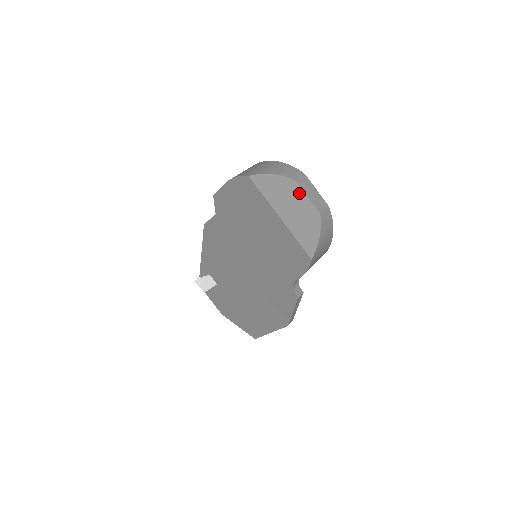
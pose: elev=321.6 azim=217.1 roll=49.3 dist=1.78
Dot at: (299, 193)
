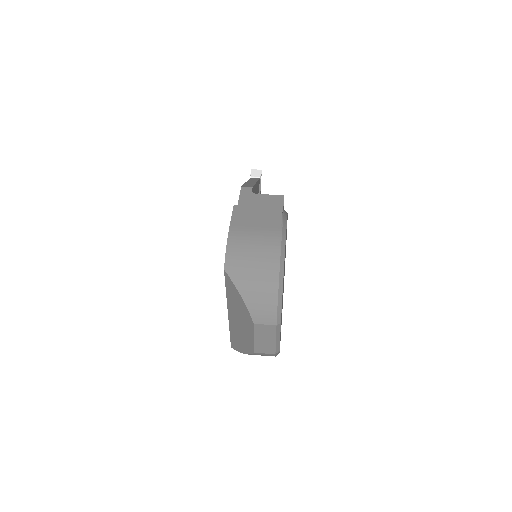
Dot at: (250, 329)
